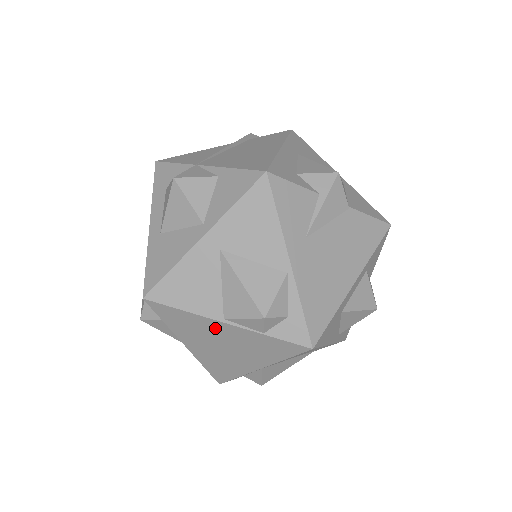
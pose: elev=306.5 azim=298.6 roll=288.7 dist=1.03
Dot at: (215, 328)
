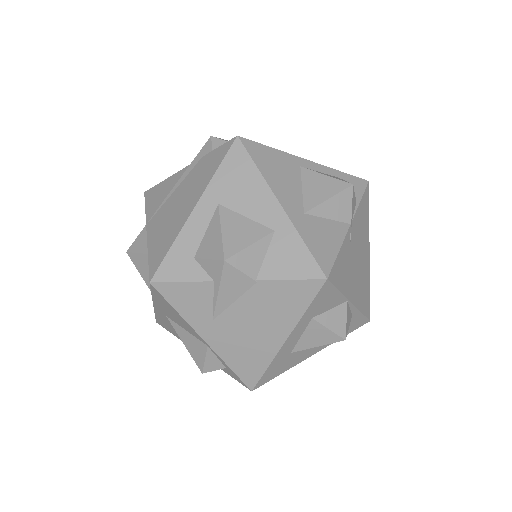
Dot at: occluded
